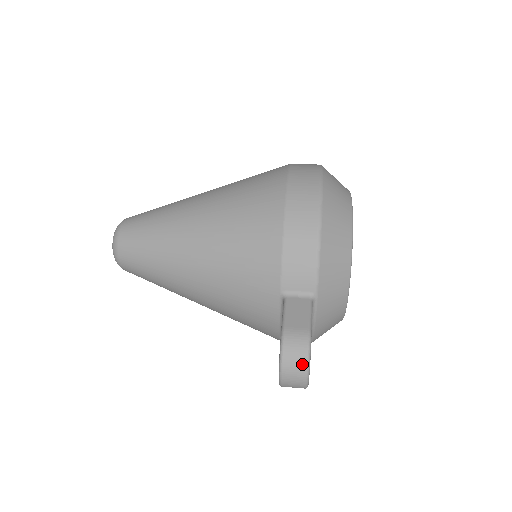
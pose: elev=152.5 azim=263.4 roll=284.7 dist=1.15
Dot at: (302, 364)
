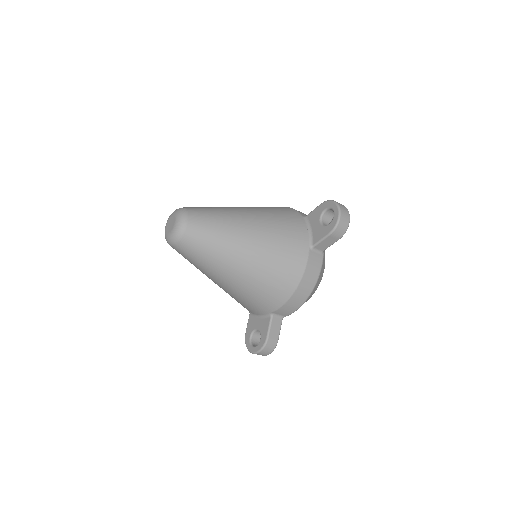
Dot at: occluded
